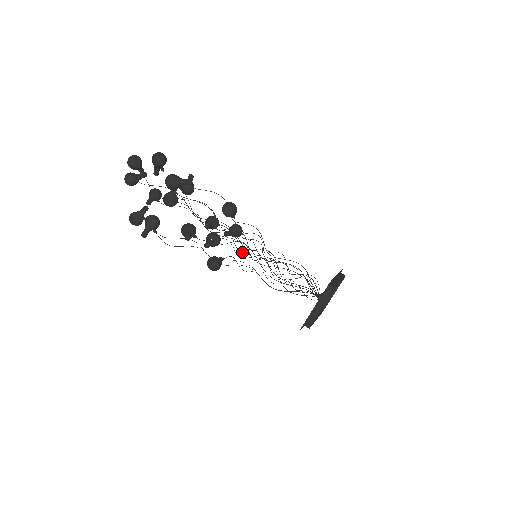
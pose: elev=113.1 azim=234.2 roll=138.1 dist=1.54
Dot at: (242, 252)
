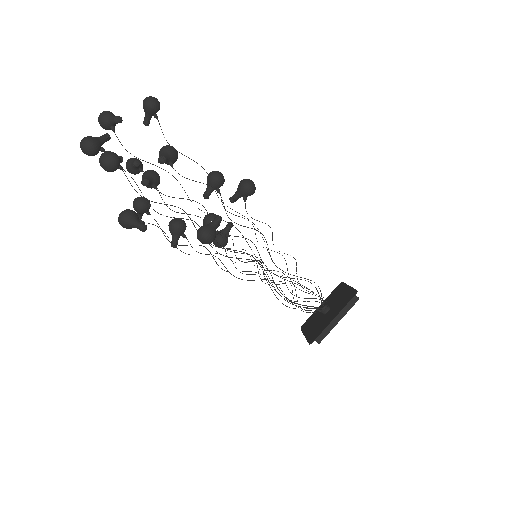
Dot at: (230, 273)
